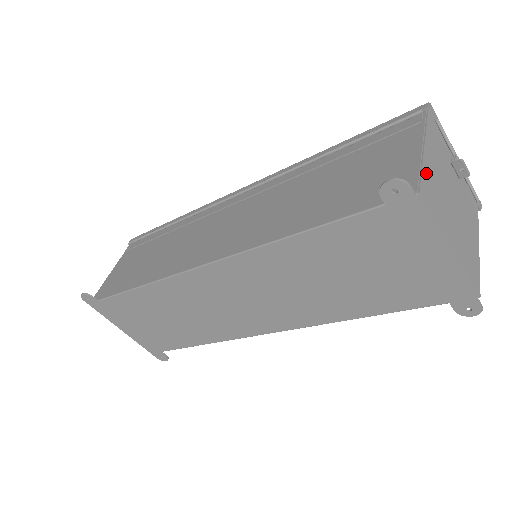
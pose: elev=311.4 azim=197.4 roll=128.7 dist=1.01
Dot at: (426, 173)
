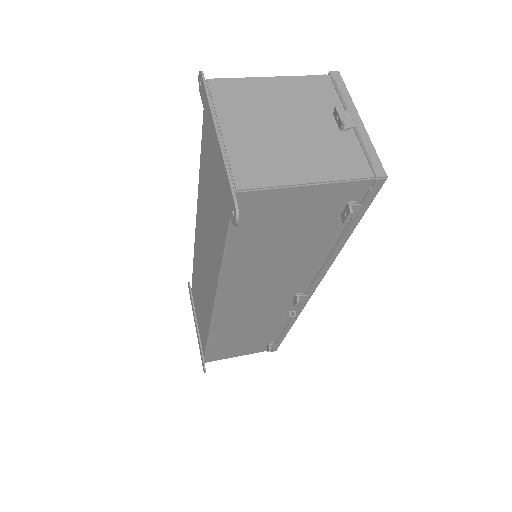
Dot at: (246, 83)
